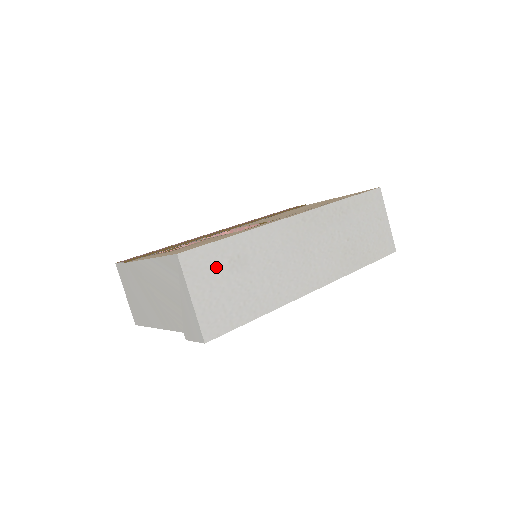
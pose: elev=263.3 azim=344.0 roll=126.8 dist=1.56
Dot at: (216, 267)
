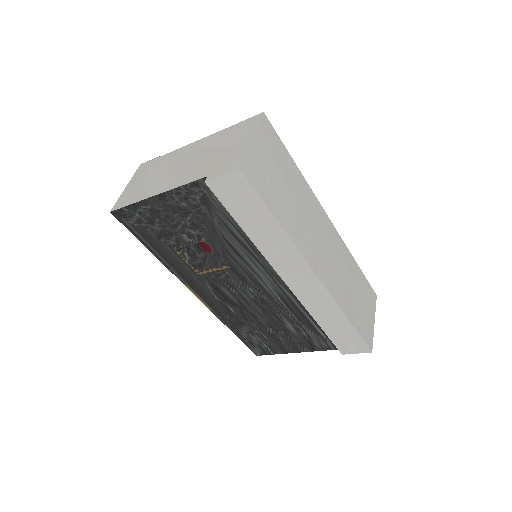
Dot at: (276, 155)
